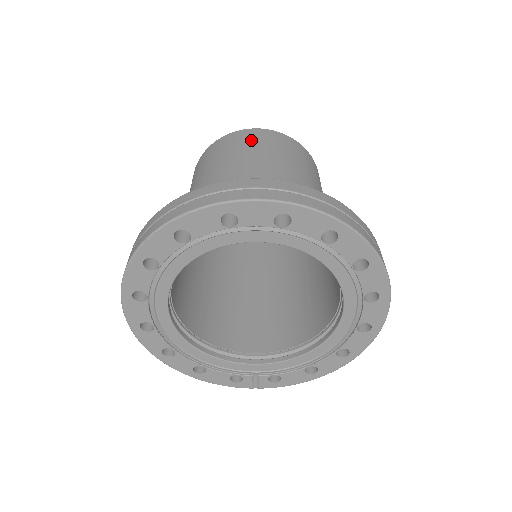
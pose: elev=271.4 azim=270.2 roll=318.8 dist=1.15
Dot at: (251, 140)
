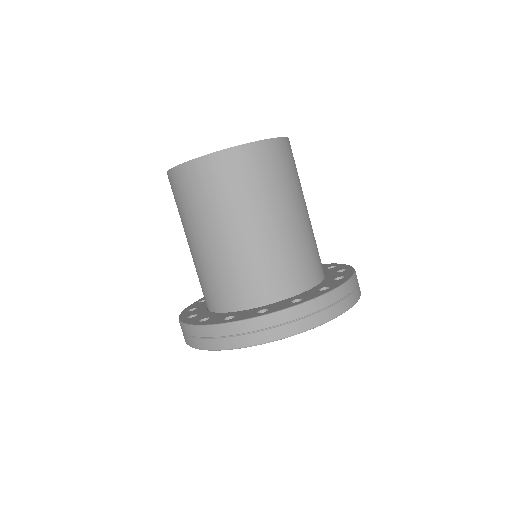
Dot at: (209, 184)
